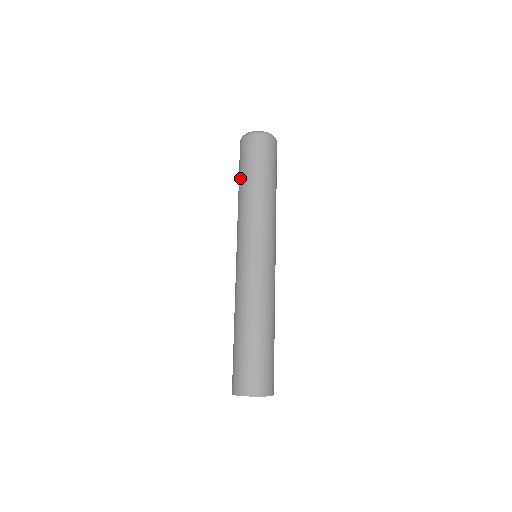
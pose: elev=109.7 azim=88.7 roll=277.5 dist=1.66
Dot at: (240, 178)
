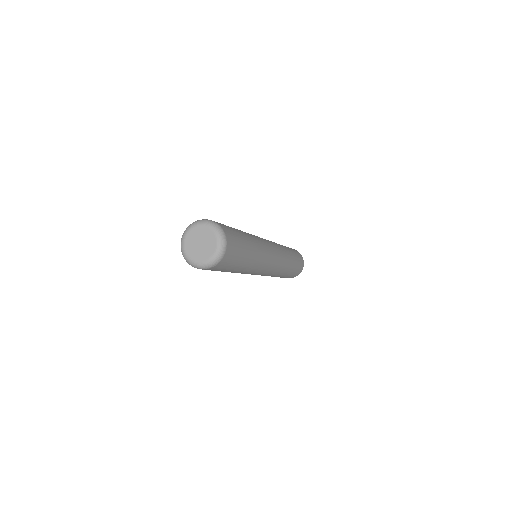
Dot at: occluded
